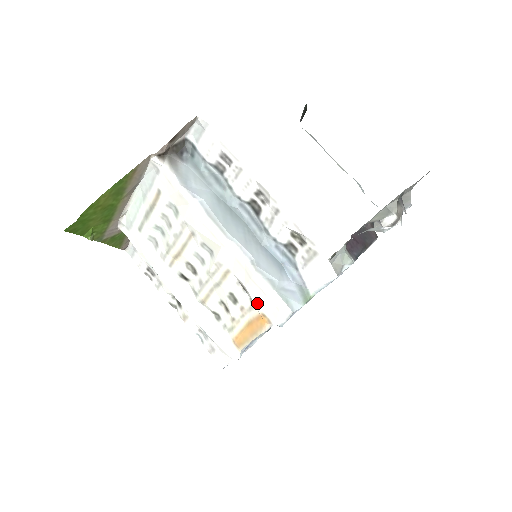
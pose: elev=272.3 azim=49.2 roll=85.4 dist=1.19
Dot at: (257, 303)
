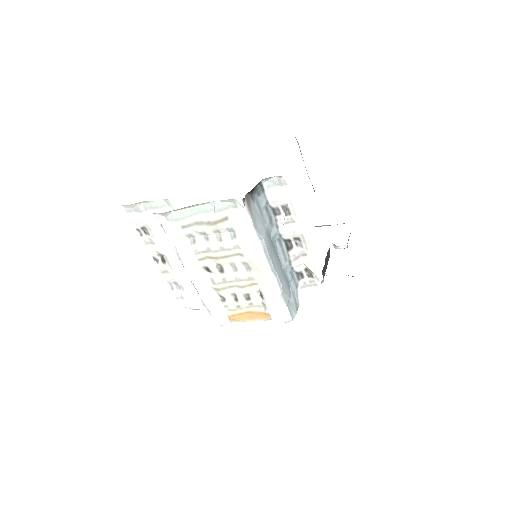
Dot at: (268, 307)
